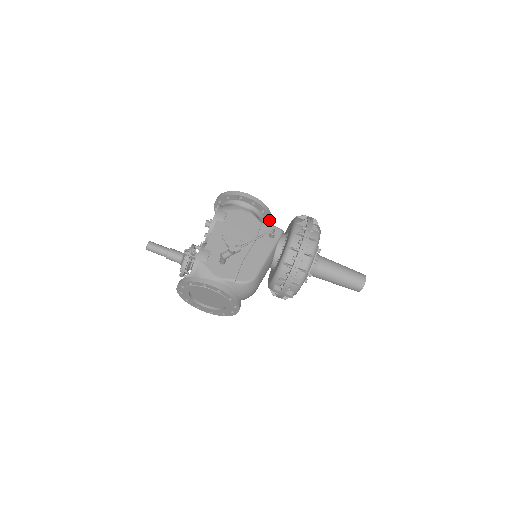
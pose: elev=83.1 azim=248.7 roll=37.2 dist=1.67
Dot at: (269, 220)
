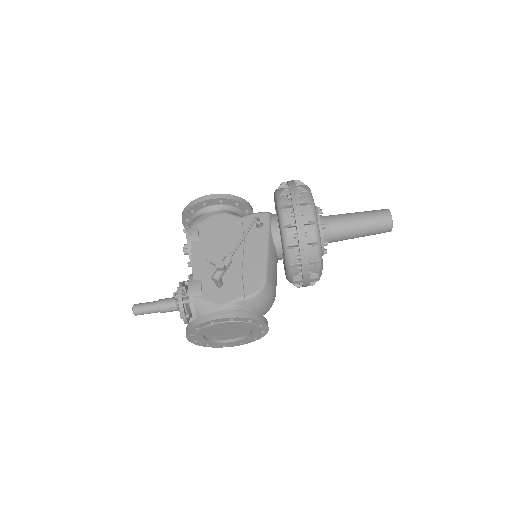
Dot at: (249, 209)
